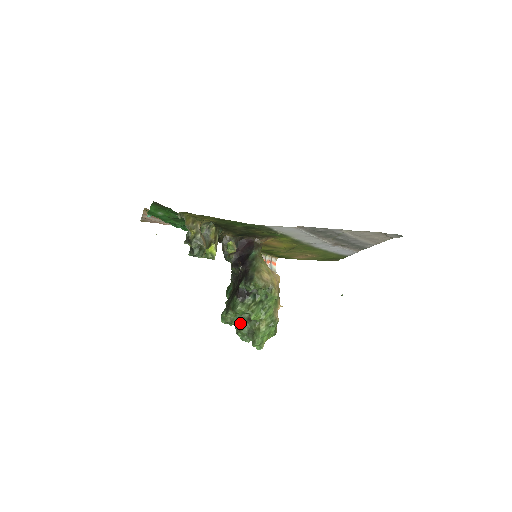
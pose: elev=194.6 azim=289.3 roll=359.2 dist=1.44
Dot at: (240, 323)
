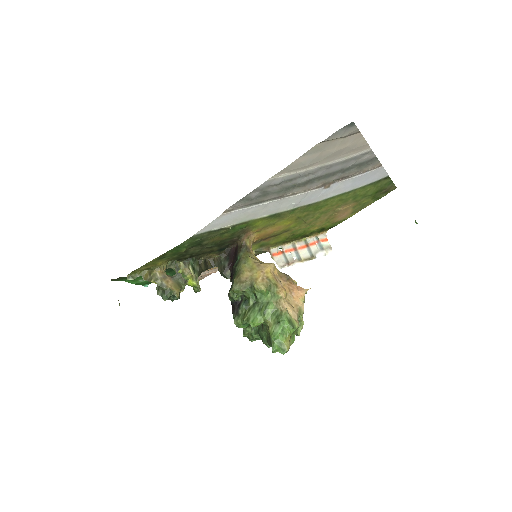
Dot at: (259, 334)
